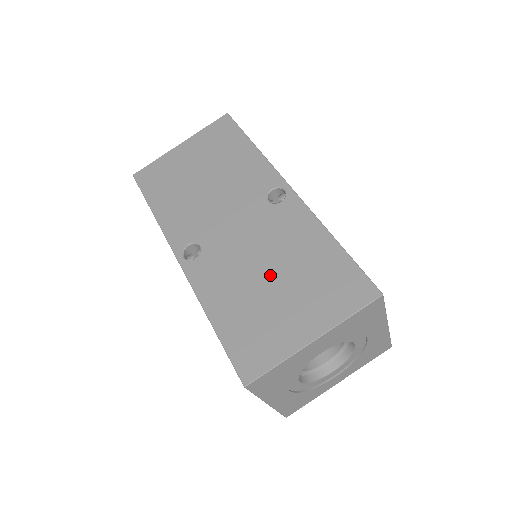
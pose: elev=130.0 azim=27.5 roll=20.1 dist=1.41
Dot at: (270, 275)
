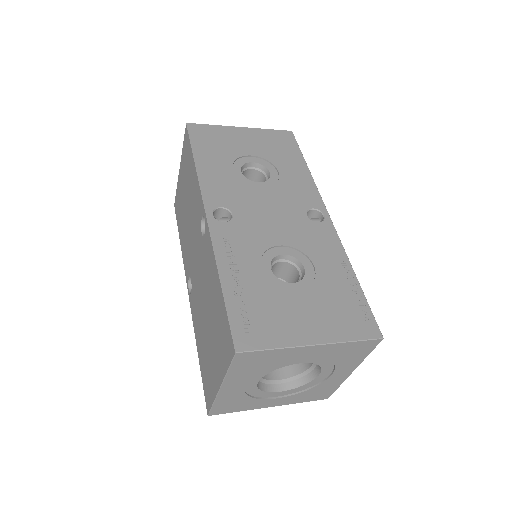
Dot at: (206, 316)
